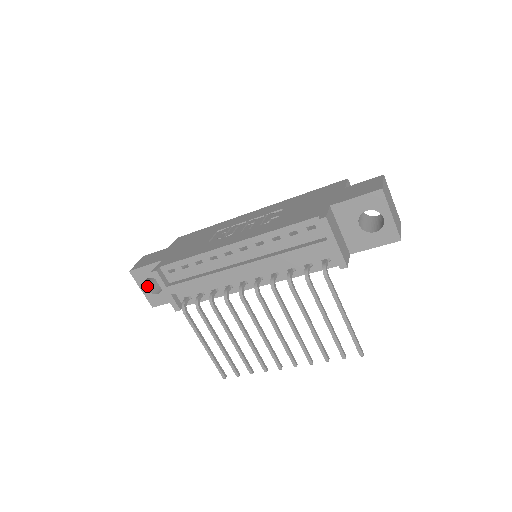
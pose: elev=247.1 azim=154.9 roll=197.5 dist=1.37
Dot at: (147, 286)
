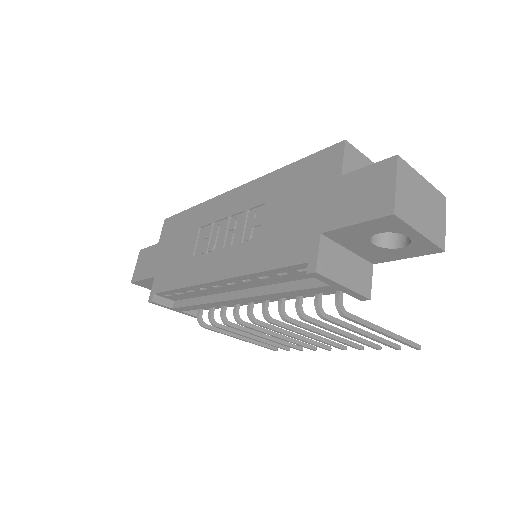
Dot at: occluded
